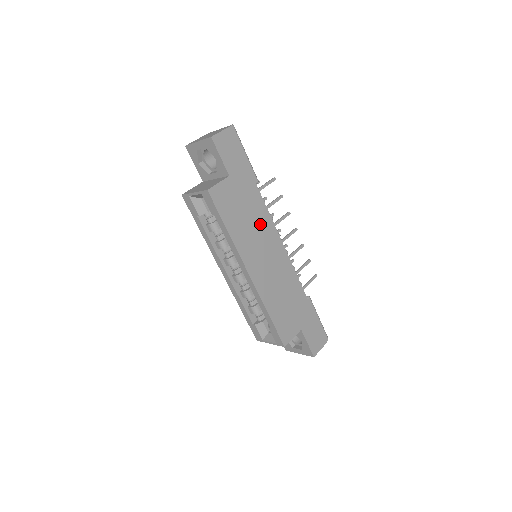
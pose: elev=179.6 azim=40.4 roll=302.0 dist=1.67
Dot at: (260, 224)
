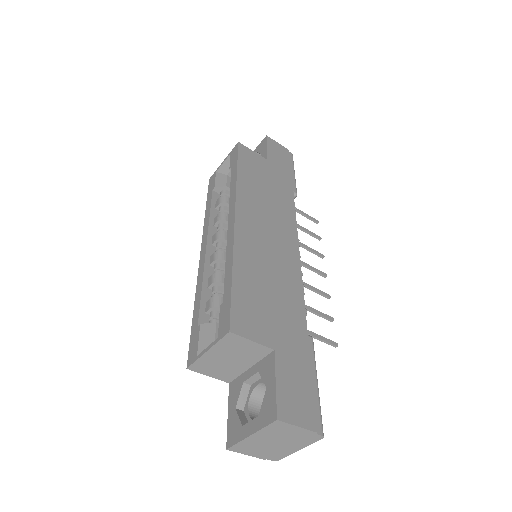
Dot at: (279, 209)
